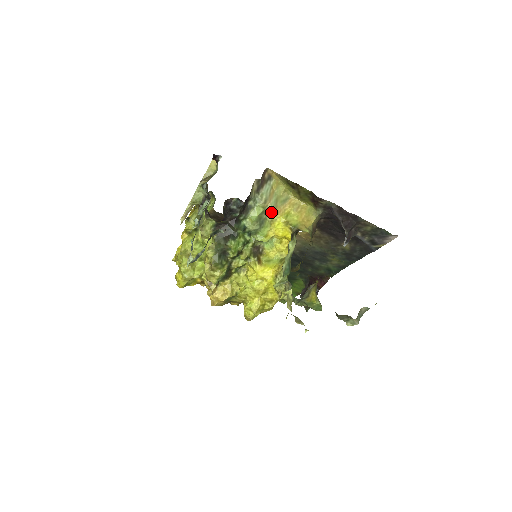
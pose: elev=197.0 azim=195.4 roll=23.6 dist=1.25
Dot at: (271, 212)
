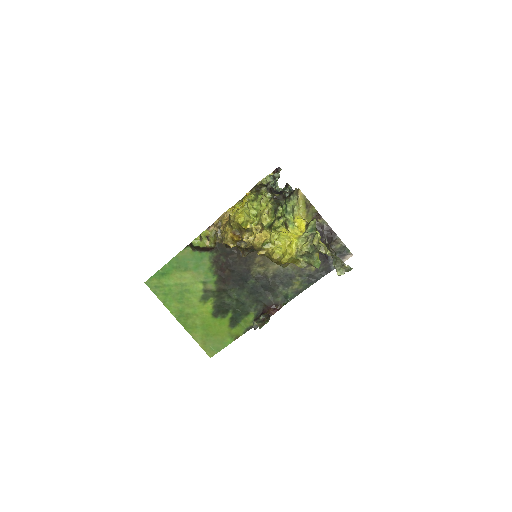
Dot at: (297, 209)
